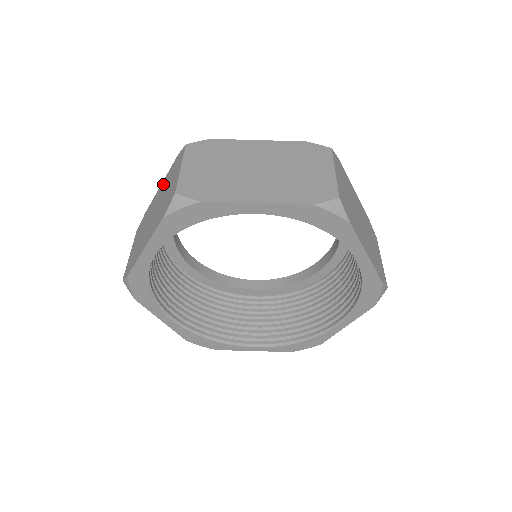
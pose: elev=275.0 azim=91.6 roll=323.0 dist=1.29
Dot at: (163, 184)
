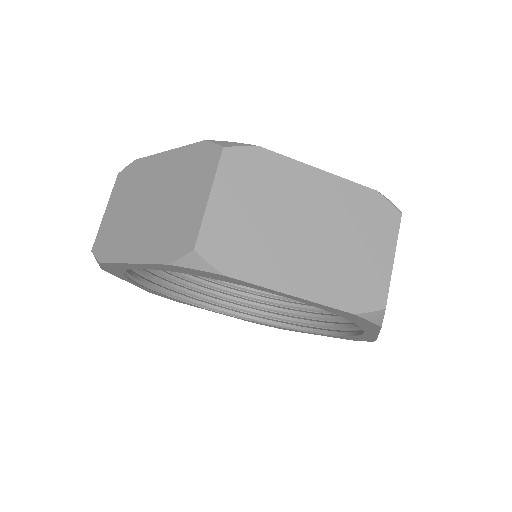
Dot at: (172, 161)
